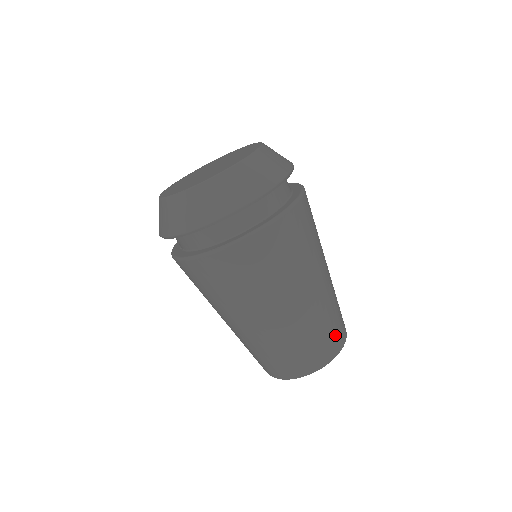
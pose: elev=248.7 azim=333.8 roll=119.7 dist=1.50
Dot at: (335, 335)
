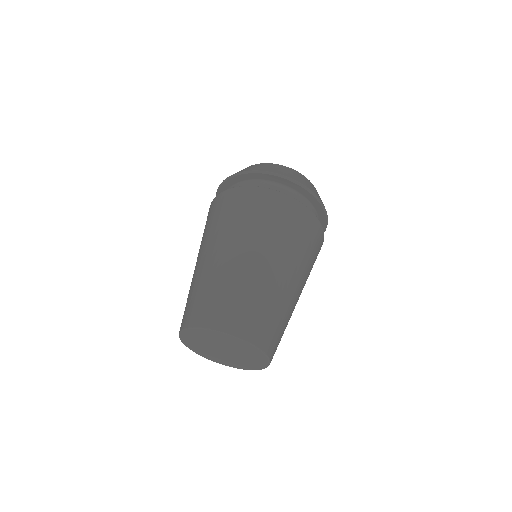
Dot at: (266, 328)
